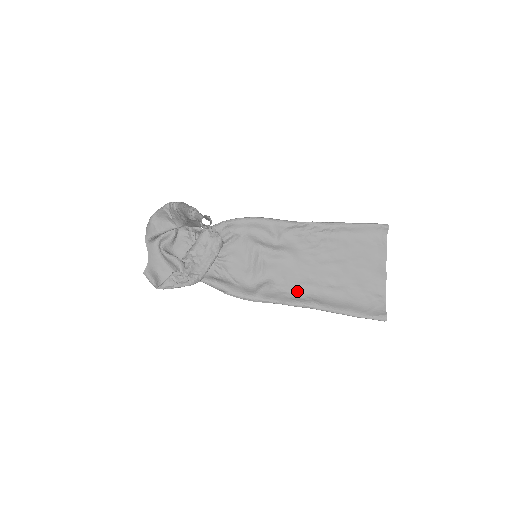
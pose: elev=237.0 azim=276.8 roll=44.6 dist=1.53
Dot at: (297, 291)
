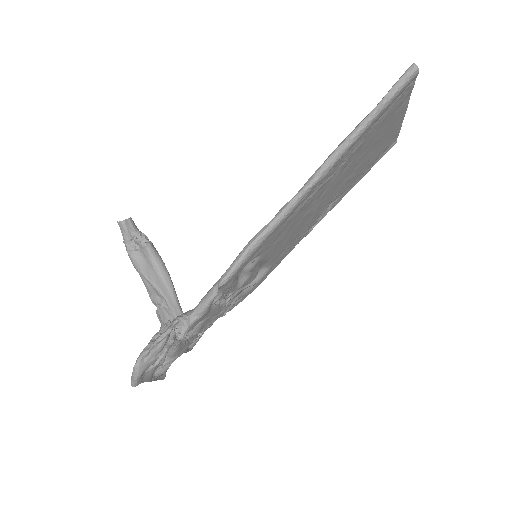
Dot at: (307, 201)
